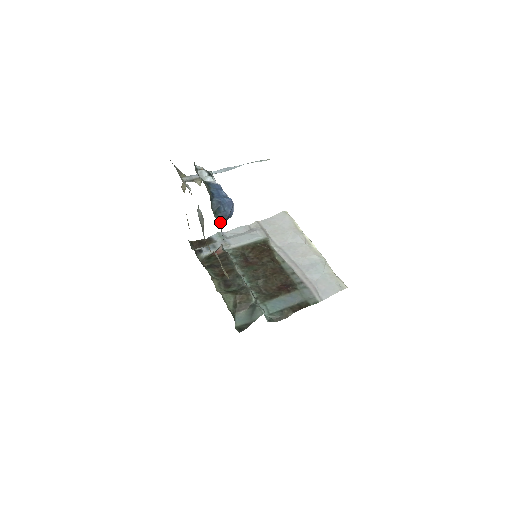
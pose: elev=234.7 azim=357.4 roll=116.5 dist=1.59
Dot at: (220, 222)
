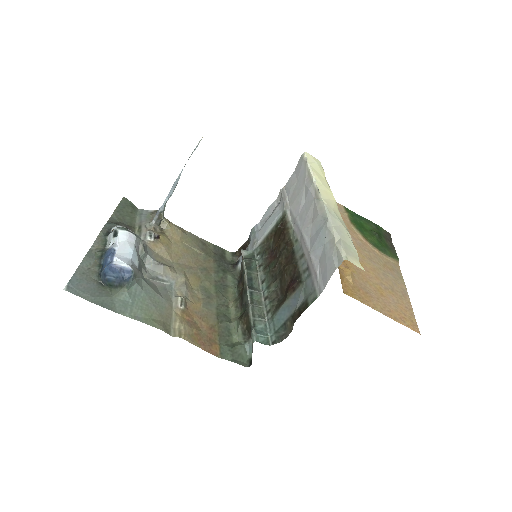
Dot at: (119, 291)
